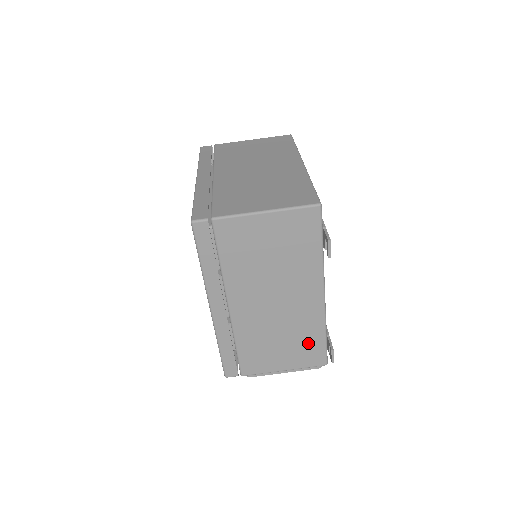
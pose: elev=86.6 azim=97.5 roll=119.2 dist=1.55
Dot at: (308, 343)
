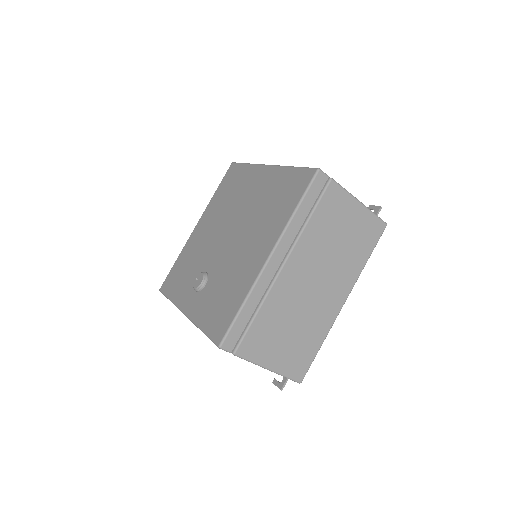
Dot at: occluded
